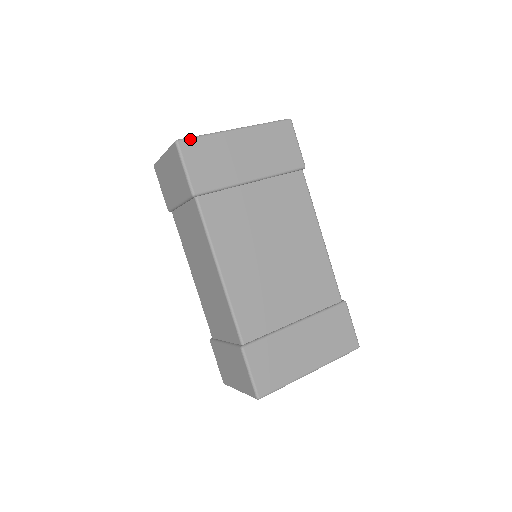
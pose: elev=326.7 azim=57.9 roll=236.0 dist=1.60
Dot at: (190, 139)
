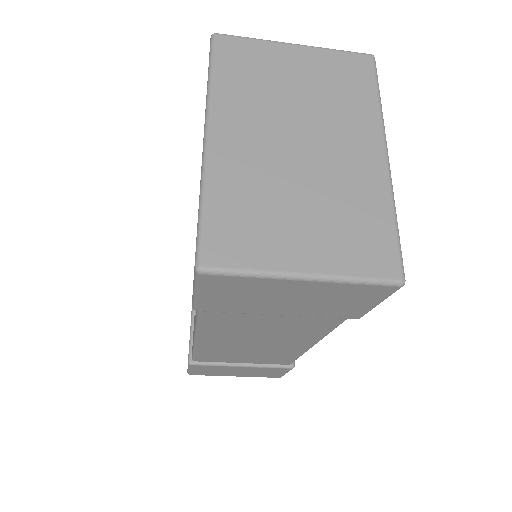
Dot at: occluded
